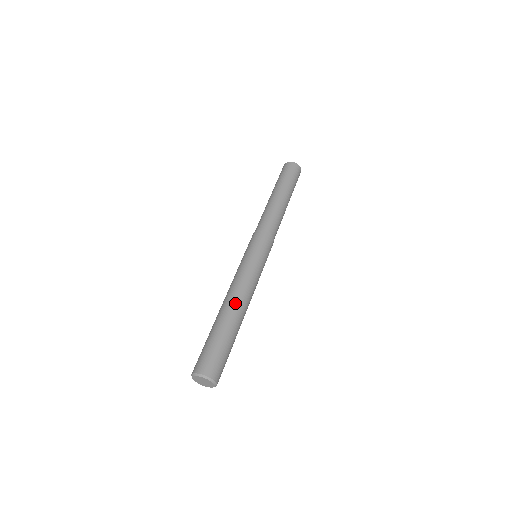
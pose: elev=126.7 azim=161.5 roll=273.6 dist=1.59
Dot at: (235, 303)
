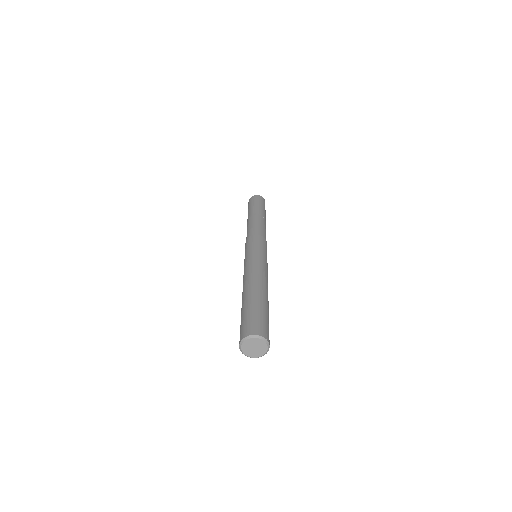
Dot at: (258, 282)
